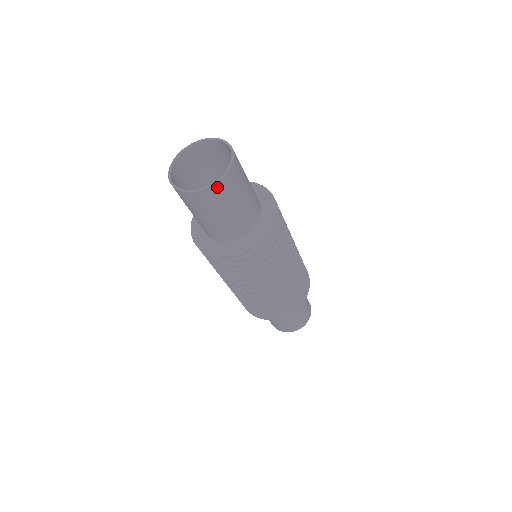
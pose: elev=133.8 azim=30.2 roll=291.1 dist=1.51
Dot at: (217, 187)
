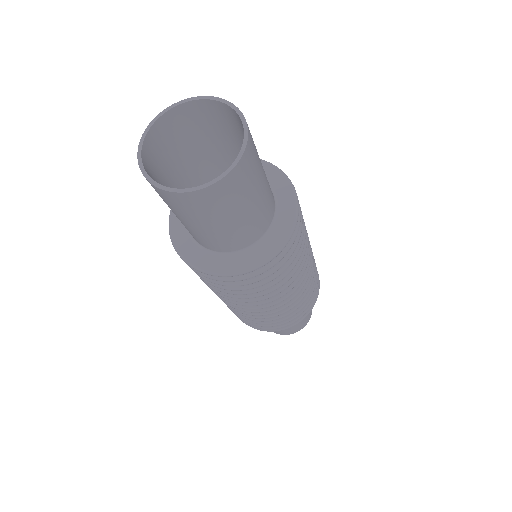
Dot at: (173, 195)
